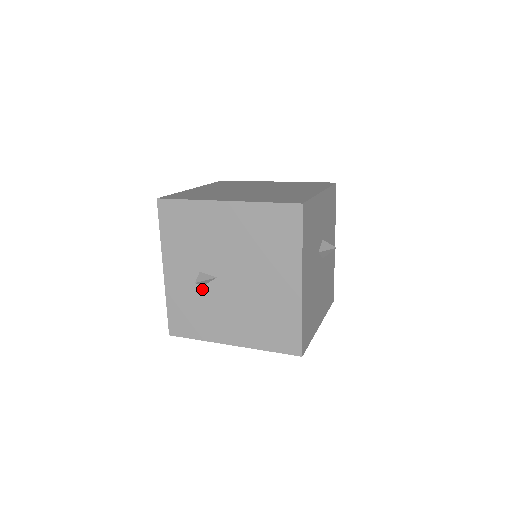
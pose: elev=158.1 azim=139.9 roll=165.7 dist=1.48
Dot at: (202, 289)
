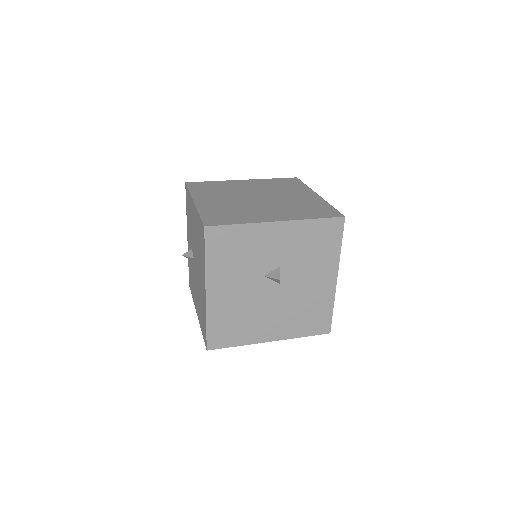
Dot at: (192, 262)
